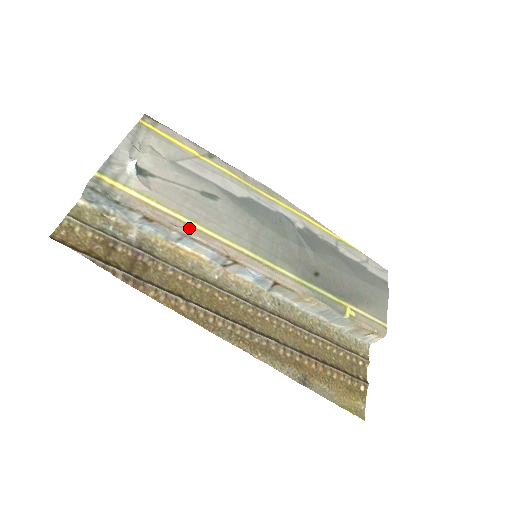
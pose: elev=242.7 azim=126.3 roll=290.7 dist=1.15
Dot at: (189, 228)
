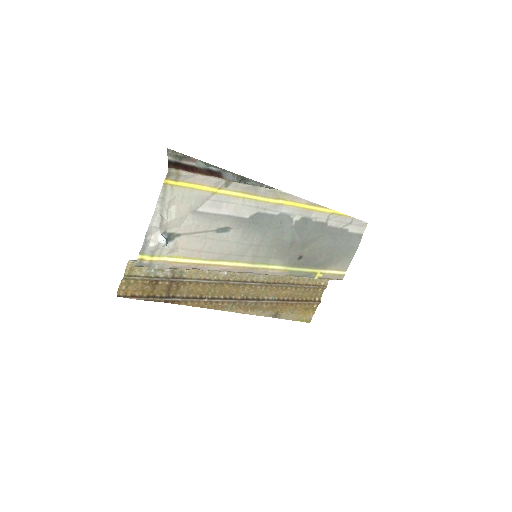
Dot at: (207, 267)
